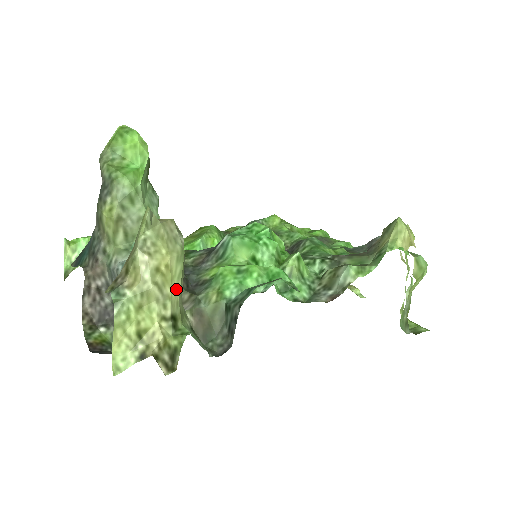
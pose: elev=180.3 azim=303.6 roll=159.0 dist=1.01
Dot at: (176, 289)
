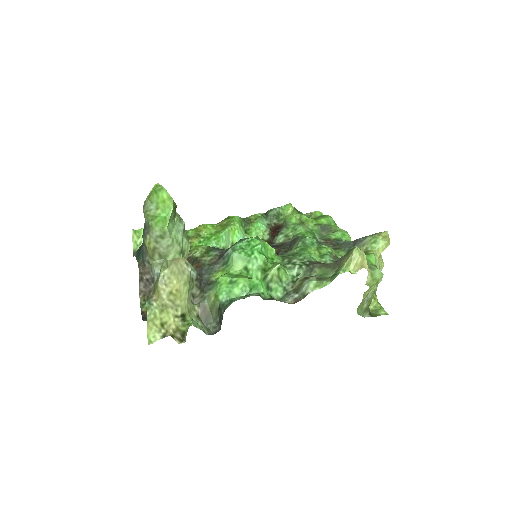
Dot at: (184, 299)
